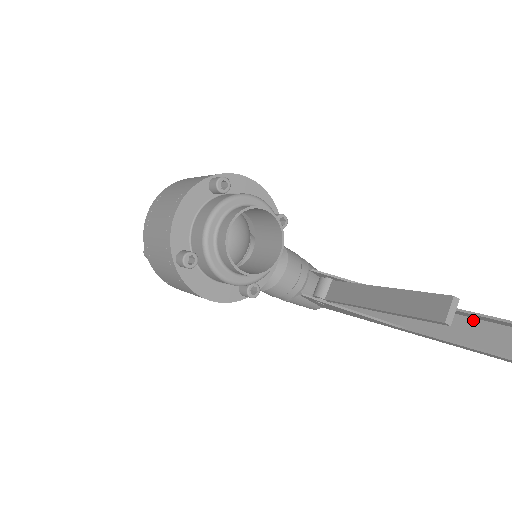
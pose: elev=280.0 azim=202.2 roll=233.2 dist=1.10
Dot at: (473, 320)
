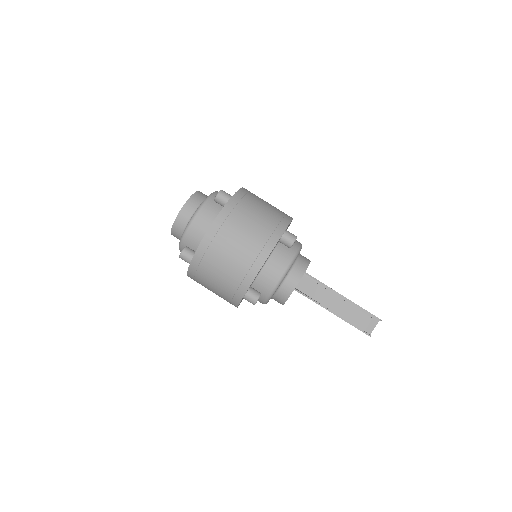
Dot at: (352, 305)
